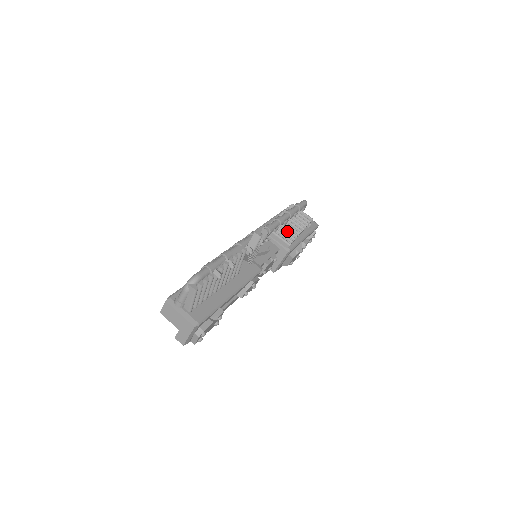
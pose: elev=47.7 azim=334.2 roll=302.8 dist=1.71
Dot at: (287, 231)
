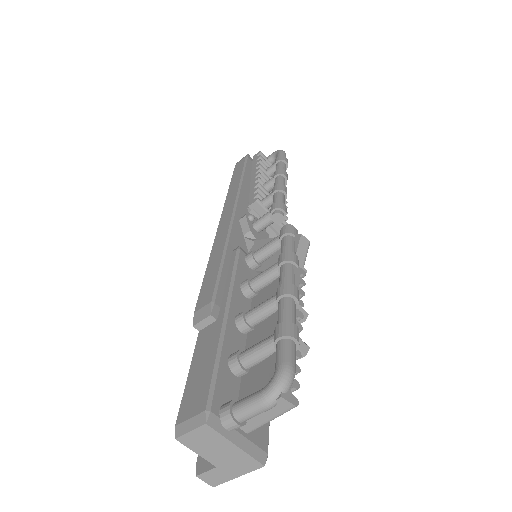
Dot at: occluded
